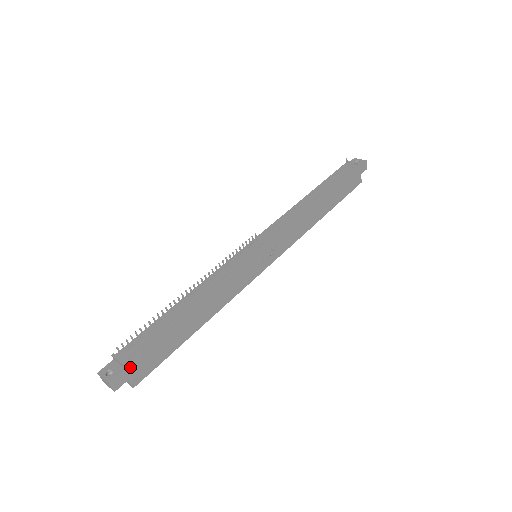
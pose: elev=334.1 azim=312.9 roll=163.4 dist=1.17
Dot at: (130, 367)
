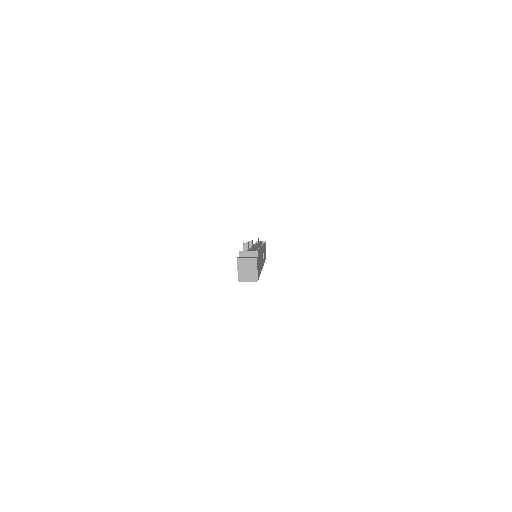
Dot at: occluded
